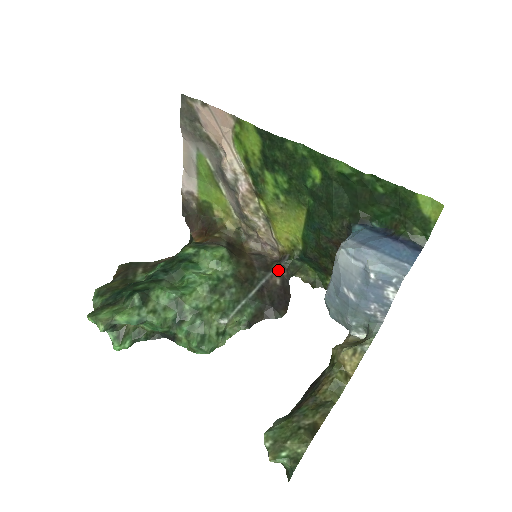
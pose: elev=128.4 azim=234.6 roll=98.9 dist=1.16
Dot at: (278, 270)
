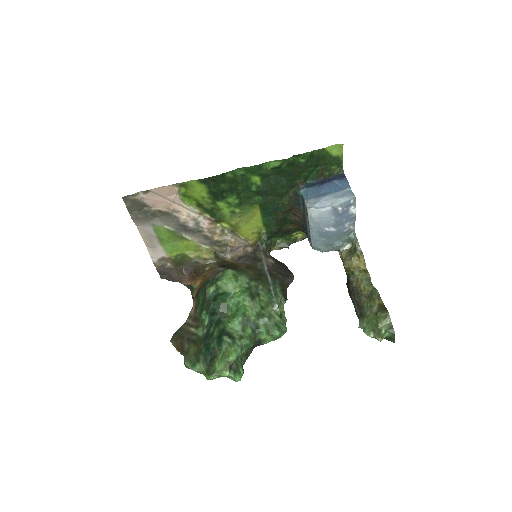
Dot at: (265, 255)
